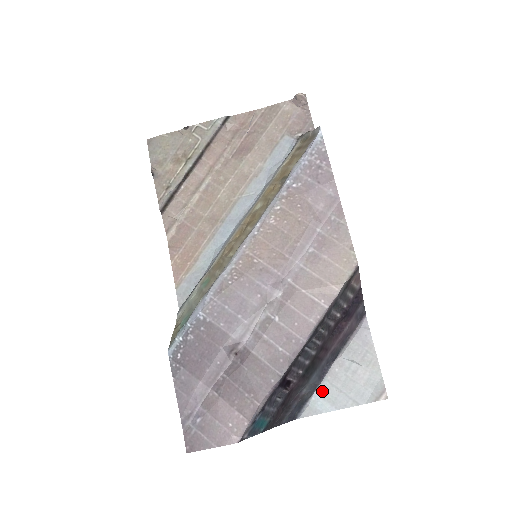
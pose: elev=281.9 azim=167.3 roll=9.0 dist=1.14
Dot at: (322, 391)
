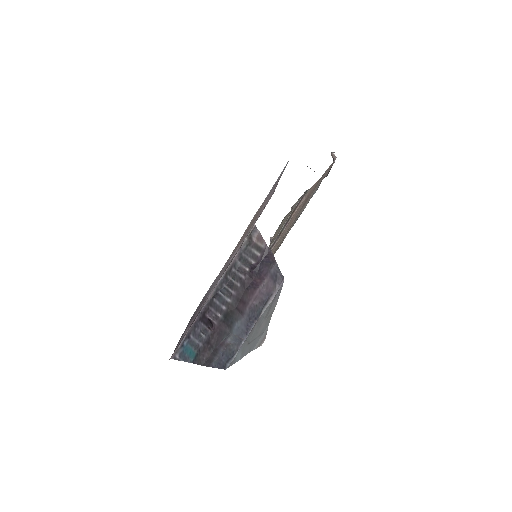
Dot at: (243, 345)
